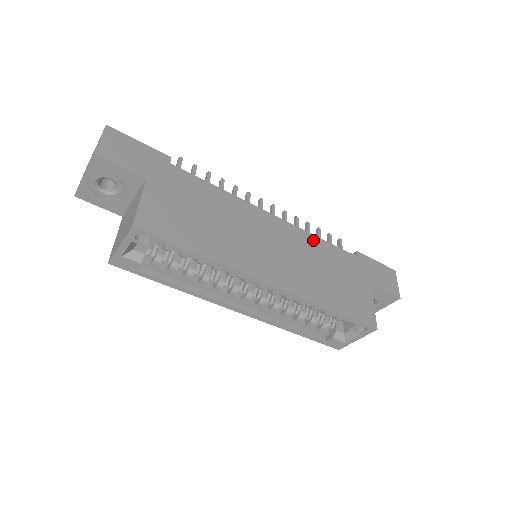
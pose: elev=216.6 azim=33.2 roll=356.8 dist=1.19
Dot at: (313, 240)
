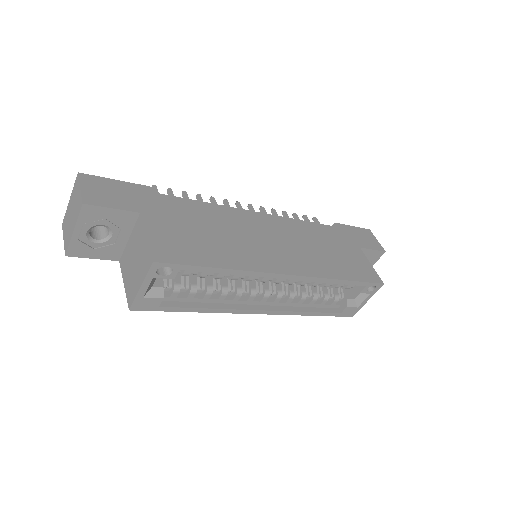
Dot at: (299, 224)
